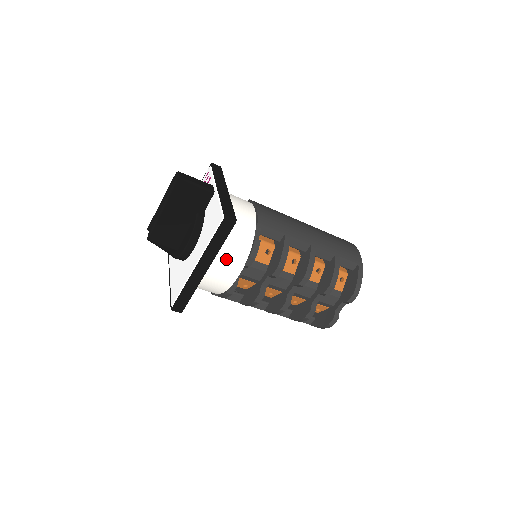
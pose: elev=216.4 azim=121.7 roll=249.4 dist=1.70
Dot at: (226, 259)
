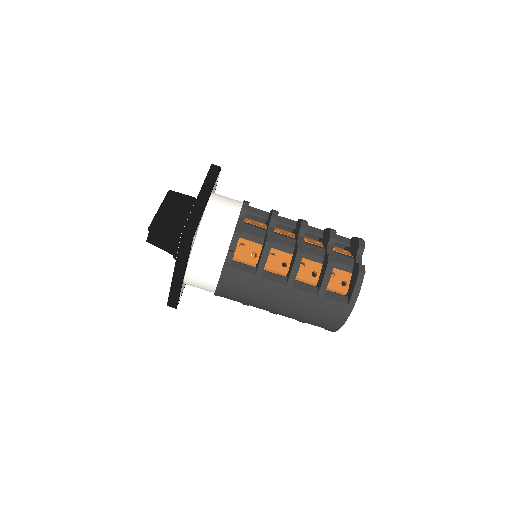
Dot at: (223, 201)
